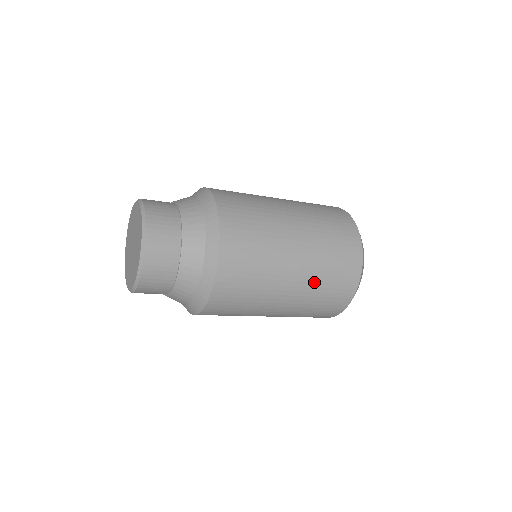
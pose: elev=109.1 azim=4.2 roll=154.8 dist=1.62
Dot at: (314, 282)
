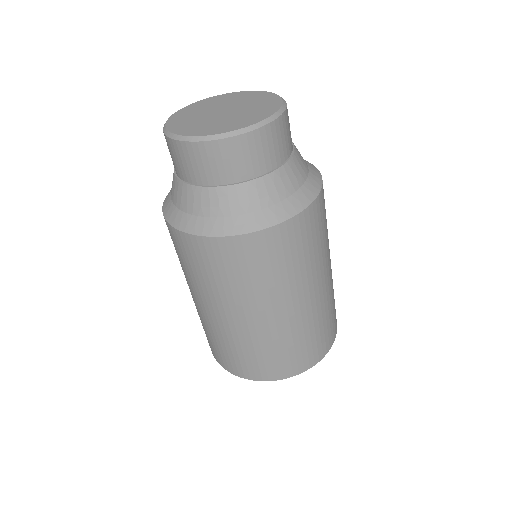
Dot at: (329, 298)
